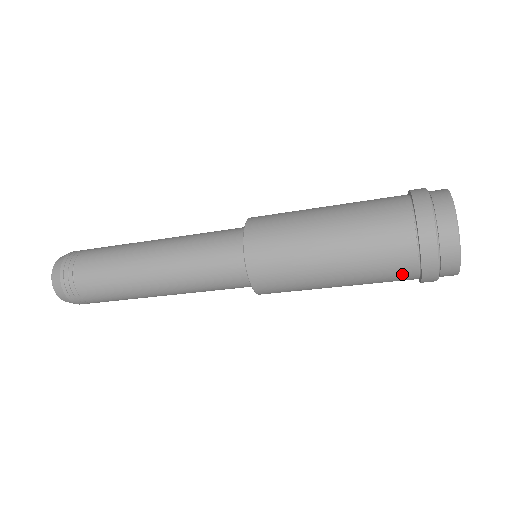
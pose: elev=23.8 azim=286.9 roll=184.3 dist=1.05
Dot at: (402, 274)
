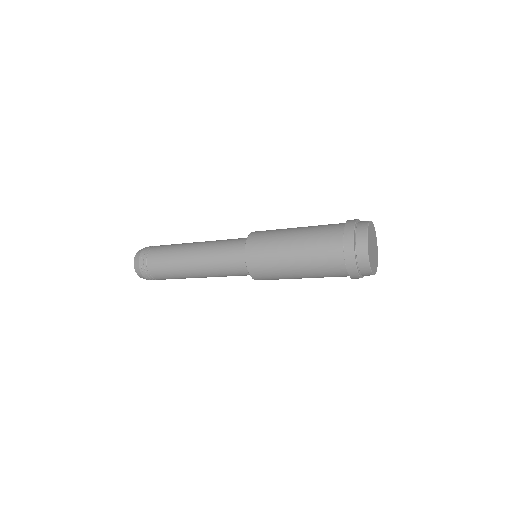
Dot at: (341, 276)
